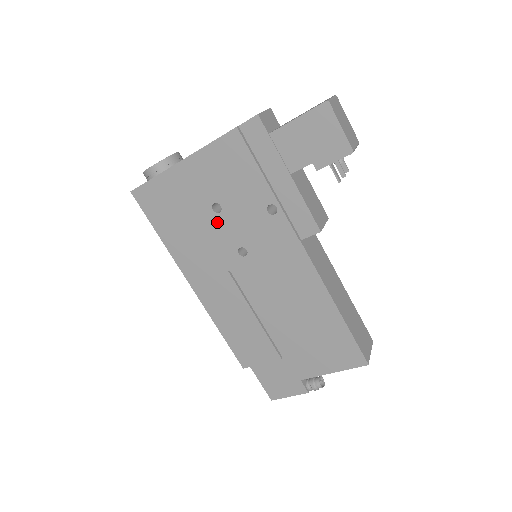
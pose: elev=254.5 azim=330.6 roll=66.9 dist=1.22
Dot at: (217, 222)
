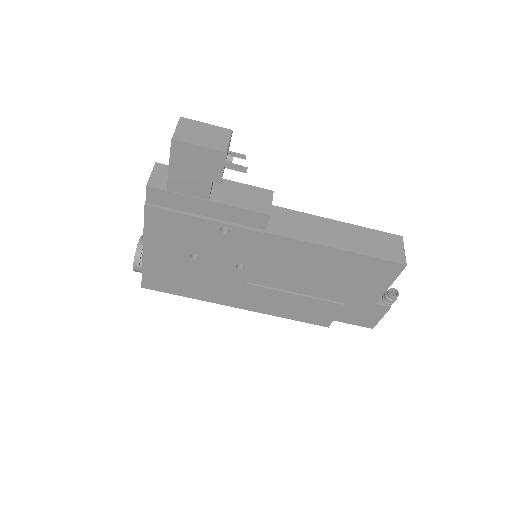
Dot at: (205, 264)
